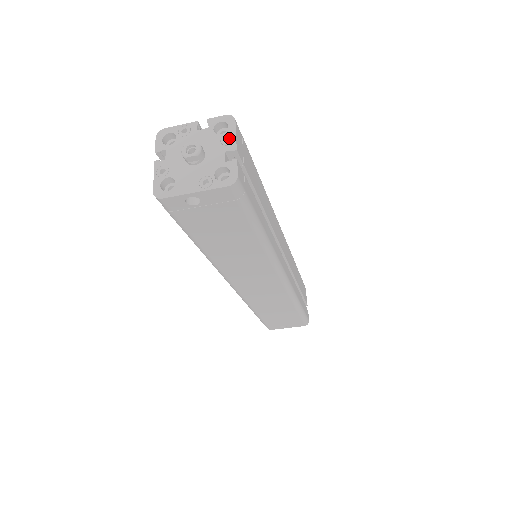
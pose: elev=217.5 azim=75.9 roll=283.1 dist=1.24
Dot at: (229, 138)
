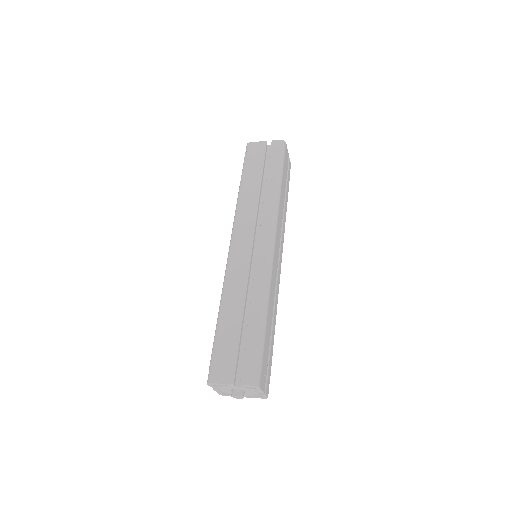
Dot at: (257, 389)
